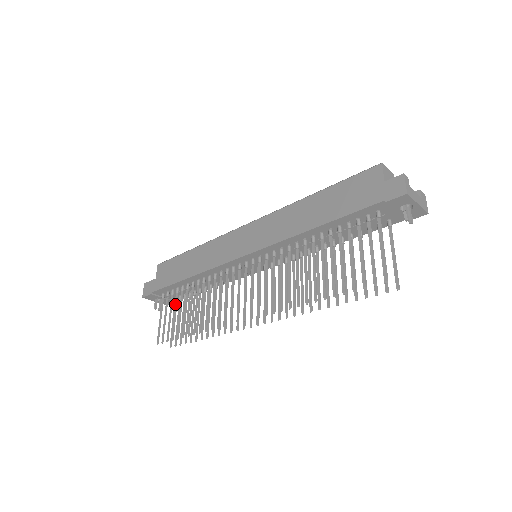
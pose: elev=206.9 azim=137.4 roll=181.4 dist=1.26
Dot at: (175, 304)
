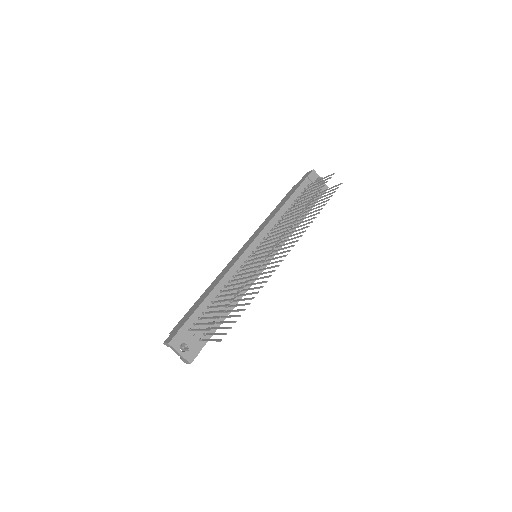
Dot at: (209, 312)
